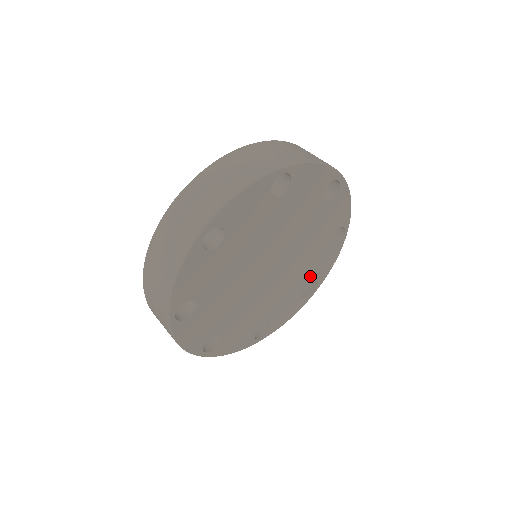
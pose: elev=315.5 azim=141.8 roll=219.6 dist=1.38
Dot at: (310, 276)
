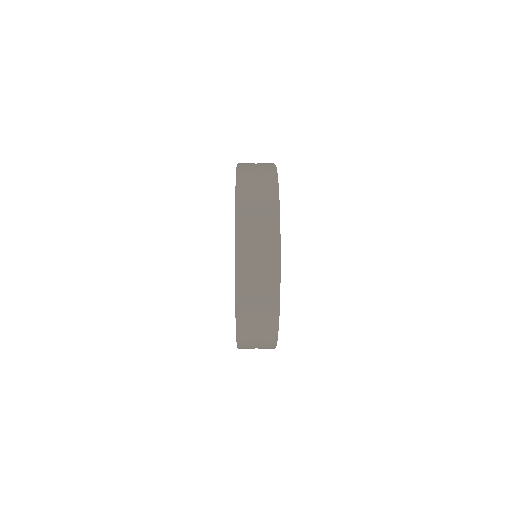
Dot at: occluded
